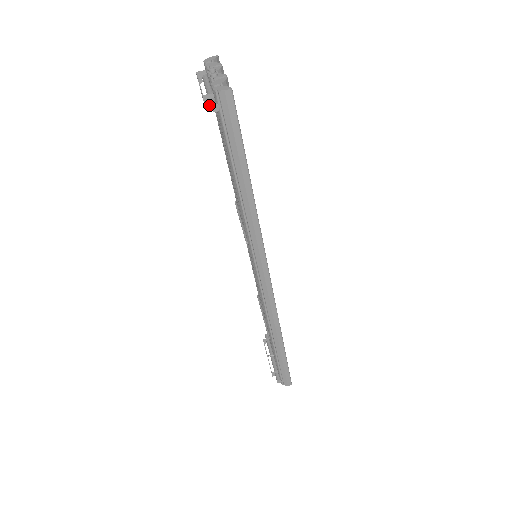
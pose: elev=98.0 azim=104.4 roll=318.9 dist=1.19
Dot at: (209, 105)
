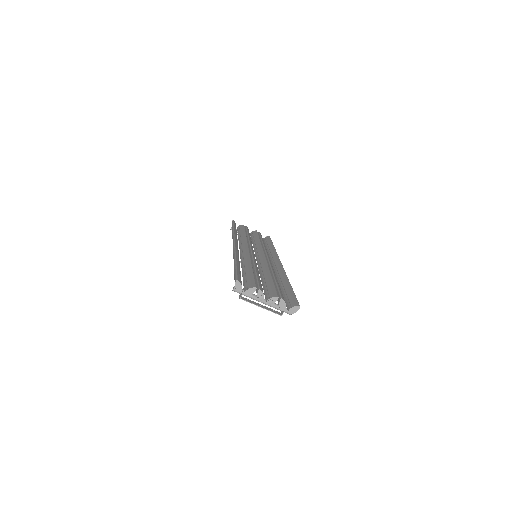
Dot at: (282, 311)
